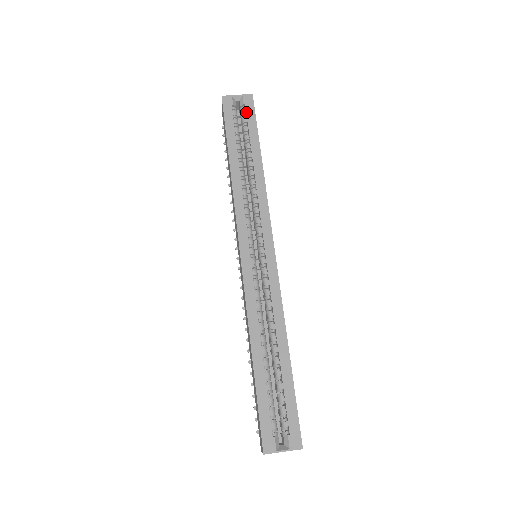
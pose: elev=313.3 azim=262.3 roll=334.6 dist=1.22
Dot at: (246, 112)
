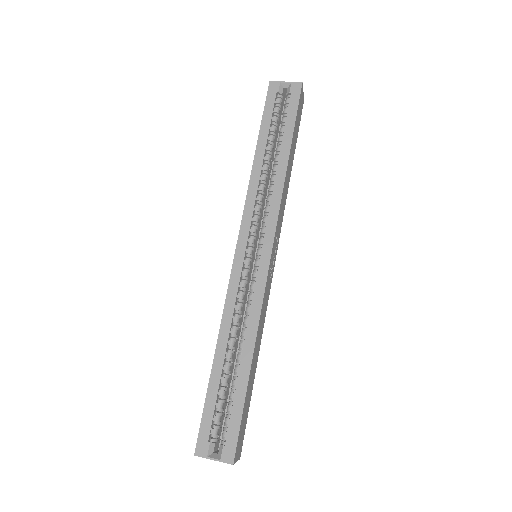
Dot at: (289, 102)
